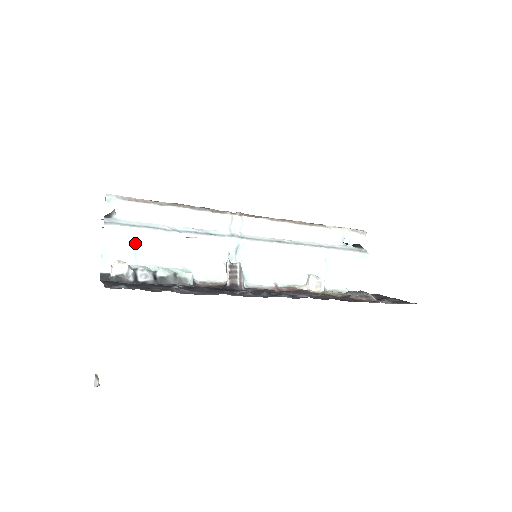
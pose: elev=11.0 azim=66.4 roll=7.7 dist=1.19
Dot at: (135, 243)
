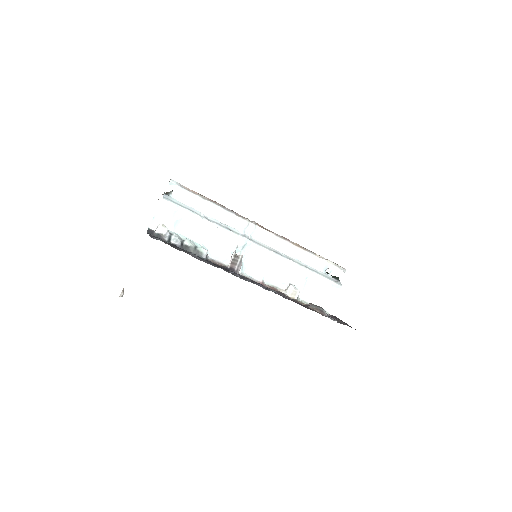
Dot at: (177, 217)
